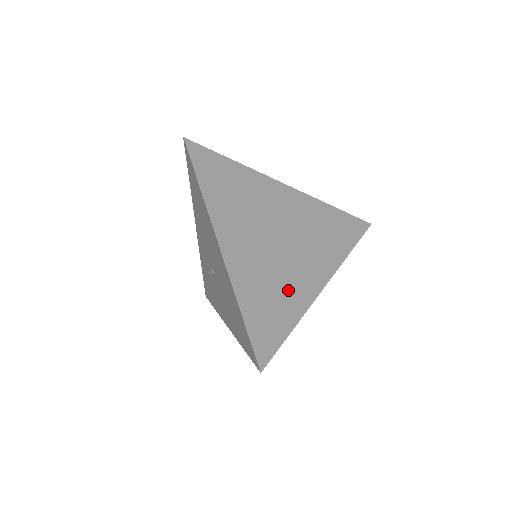
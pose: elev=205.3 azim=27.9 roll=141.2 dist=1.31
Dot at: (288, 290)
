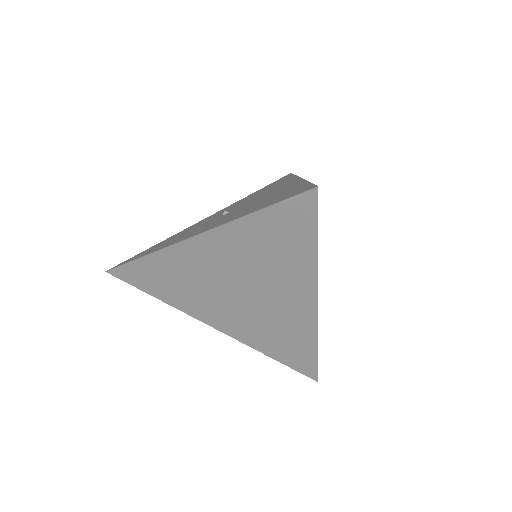
Dot at: occluded
